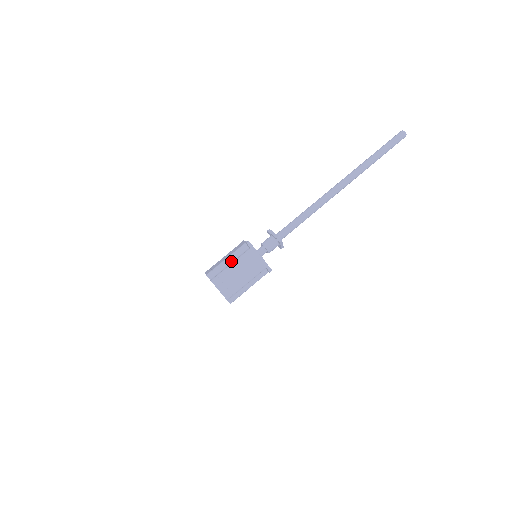
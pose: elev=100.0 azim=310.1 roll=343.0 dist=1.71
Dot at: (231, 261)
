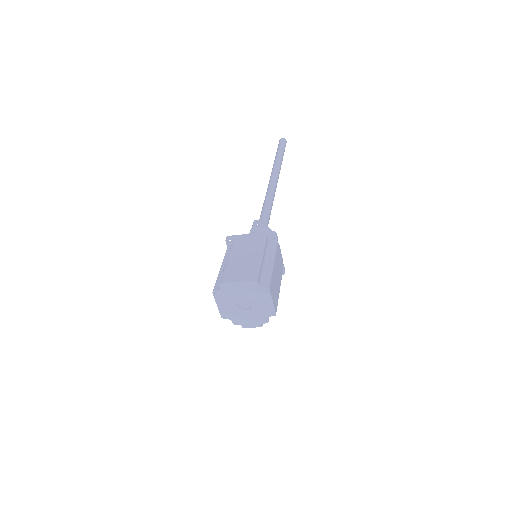
Dot at: occluded
